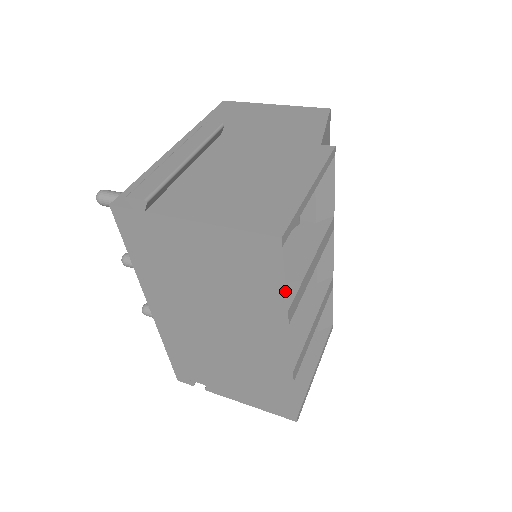
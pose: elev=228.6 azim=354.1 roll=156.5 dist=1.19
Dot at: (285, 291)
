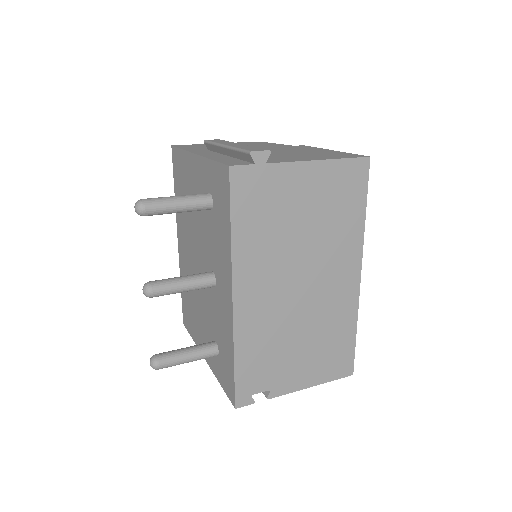
Dot at: (365, 209)
